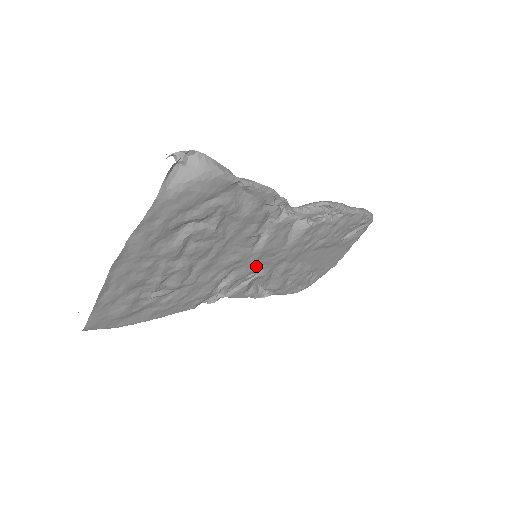
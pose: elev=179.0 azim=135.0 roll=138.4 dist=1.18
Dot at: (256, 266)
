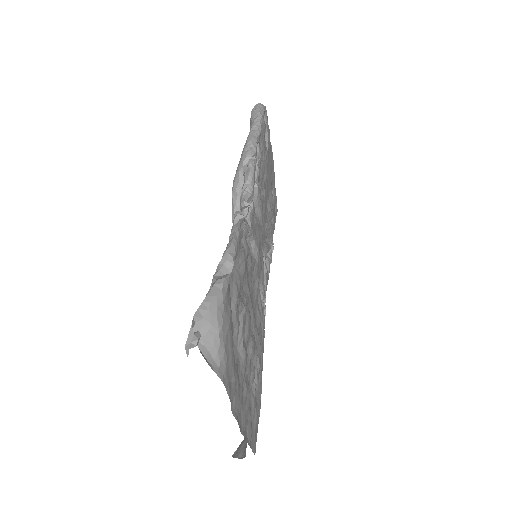
Dot at: (262, 259)
